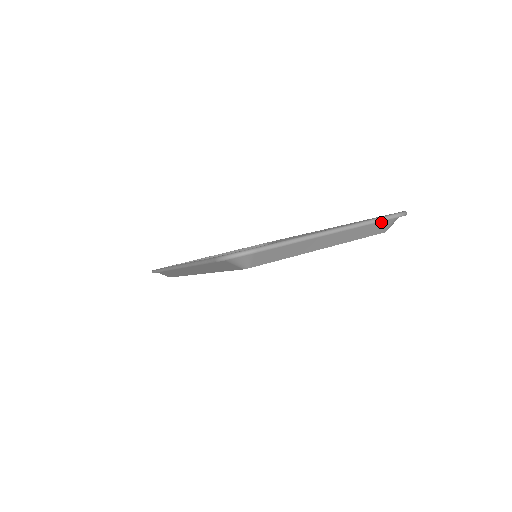
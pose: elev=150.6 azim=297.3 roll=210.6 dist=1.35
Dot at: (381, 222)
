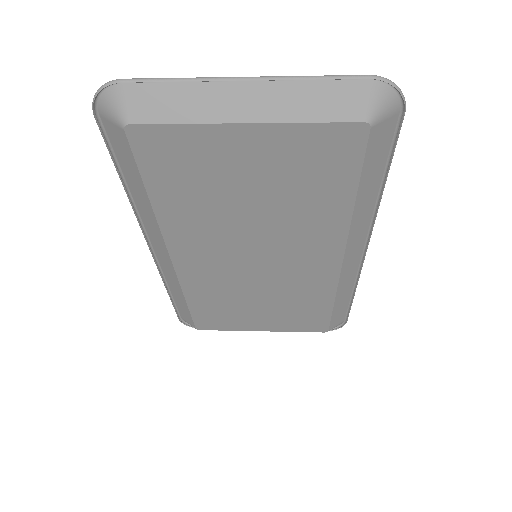
Dot at: (344, 91)
